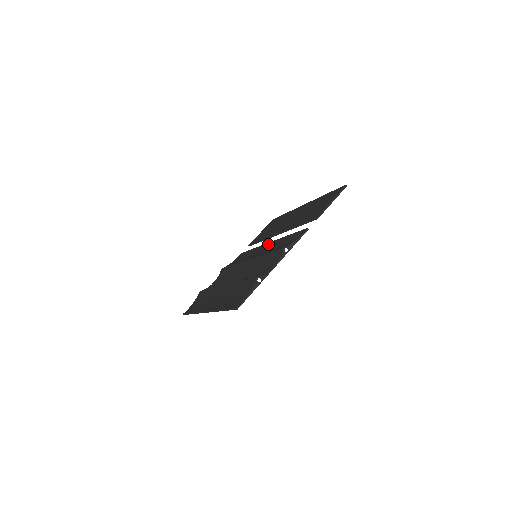
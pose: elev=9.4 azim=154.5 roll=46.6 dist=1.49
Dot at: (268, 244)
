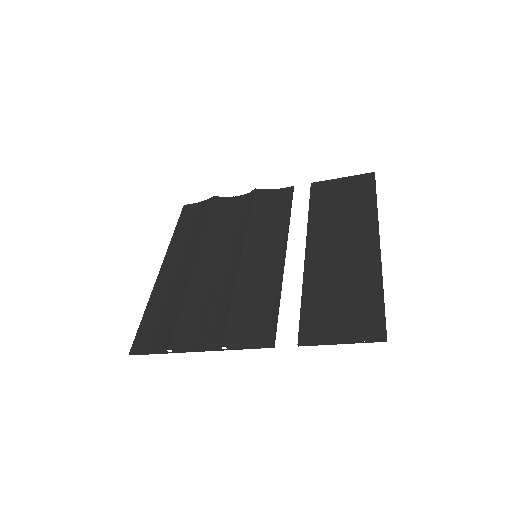
Dot at: (280, 256)
